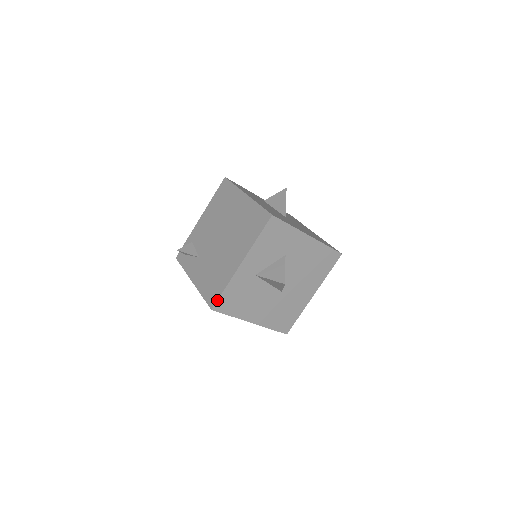
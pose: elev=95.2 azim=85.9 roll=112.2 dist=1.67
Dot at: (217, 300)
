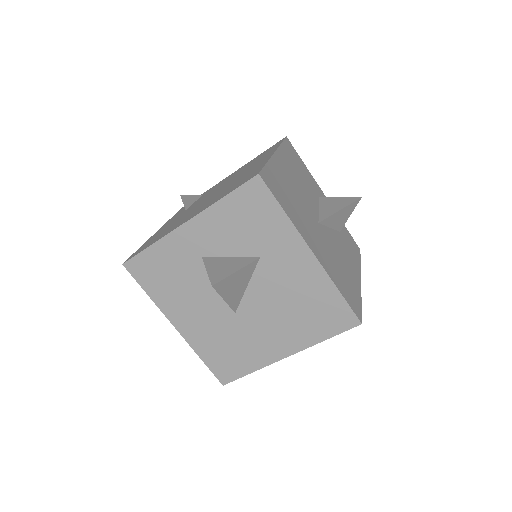
Dot at: (134, 255)
